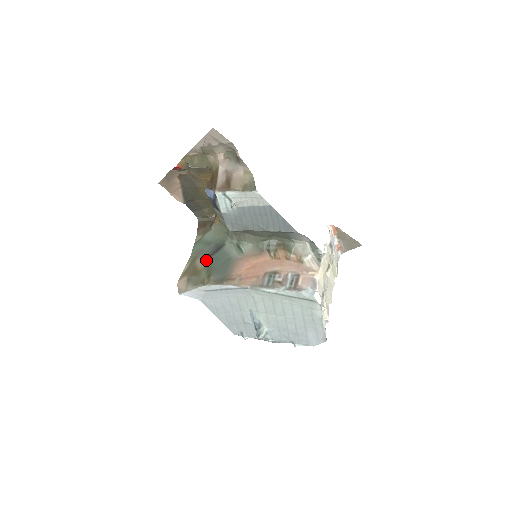
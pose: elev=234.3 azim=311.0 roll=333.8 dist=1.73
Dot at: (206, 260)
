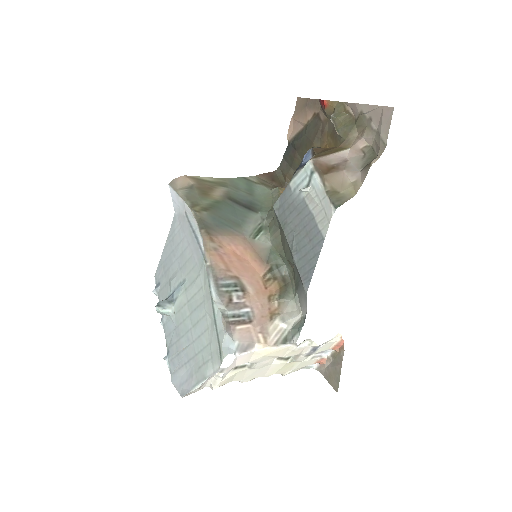
Dot at: (227, 198)
